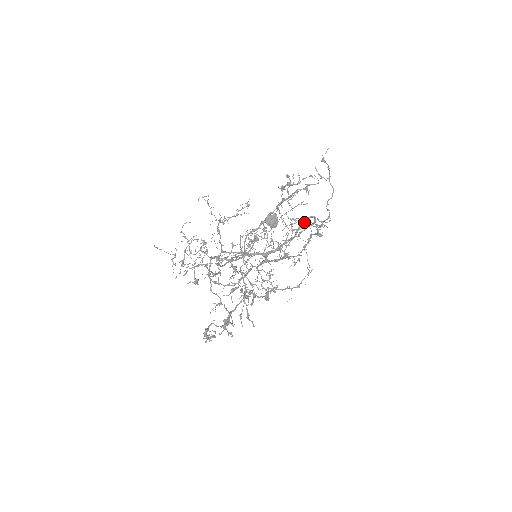
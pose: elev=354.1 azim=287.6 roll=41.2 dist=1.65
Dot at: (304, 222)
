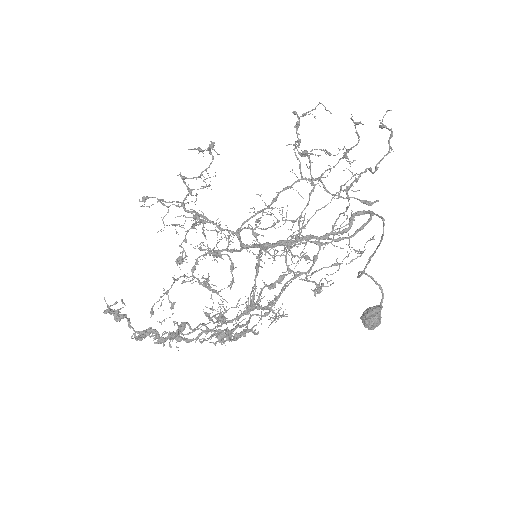
Dot at: (350, 220)
